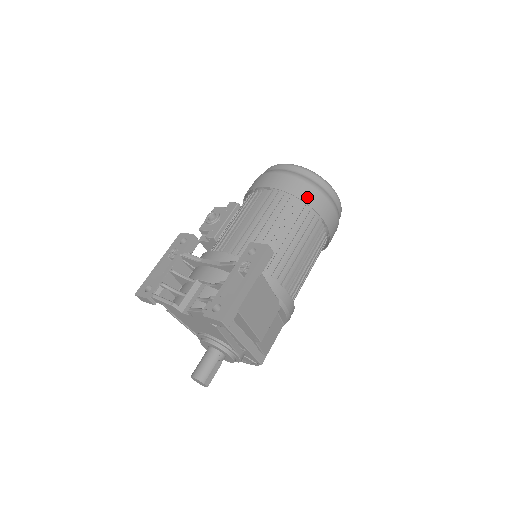
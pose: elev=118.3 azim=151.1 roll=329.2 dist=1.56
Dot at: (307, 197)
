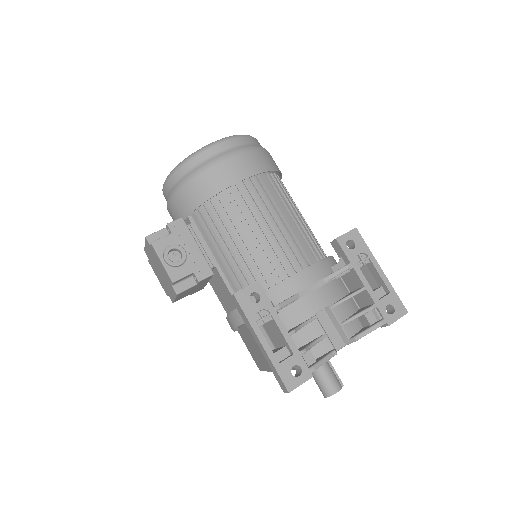
Dot at: (276, 165)
